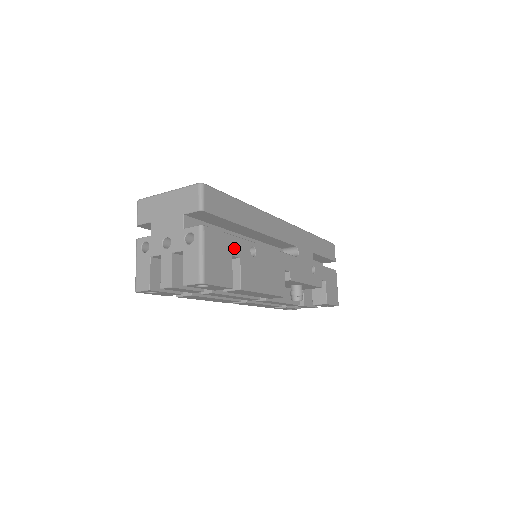
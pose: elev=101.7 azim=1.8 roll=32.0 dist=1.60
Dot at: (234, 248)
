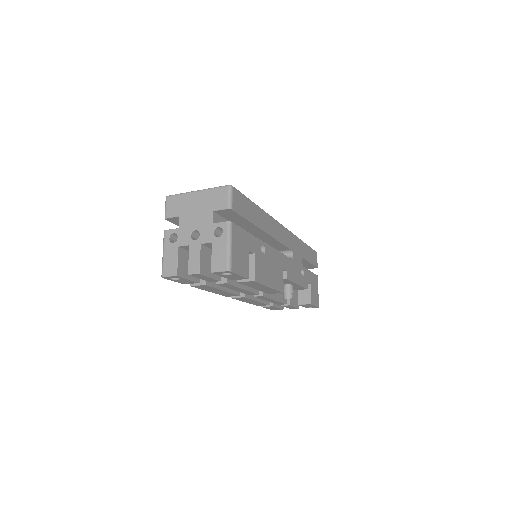
Dot at: (251, 244)
